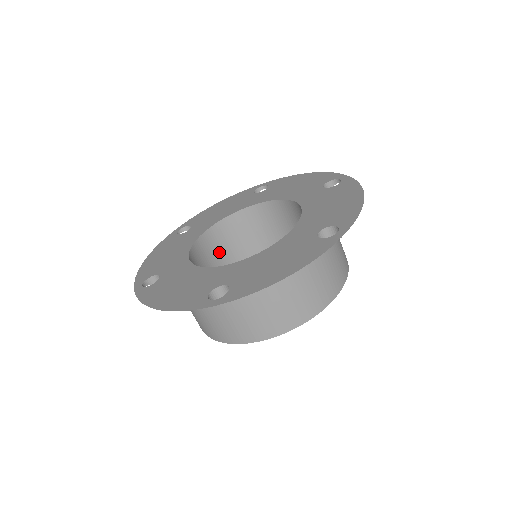
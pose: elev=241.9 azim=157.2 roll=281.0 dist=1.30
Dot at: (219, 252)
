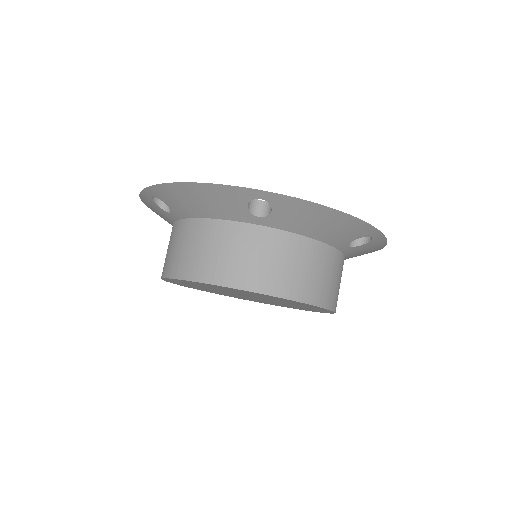
Dot at: occluded
